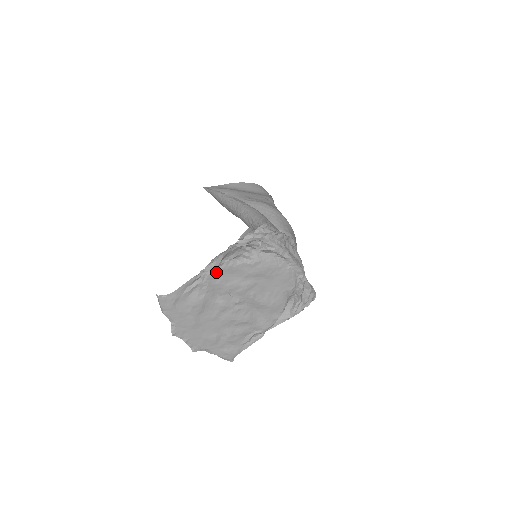
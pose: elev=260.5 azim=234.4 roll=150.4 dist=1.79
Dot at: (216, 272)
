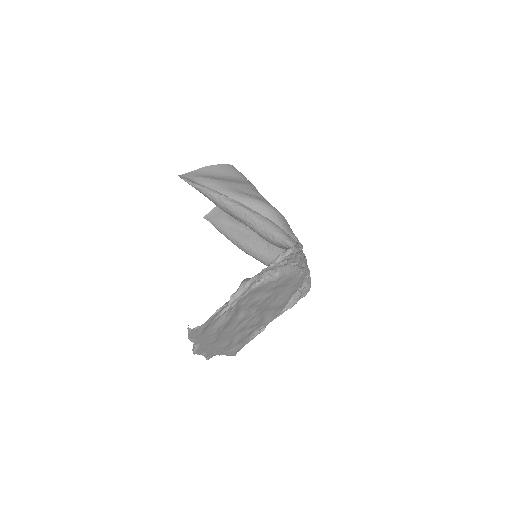
Dot at: (246, 295)
